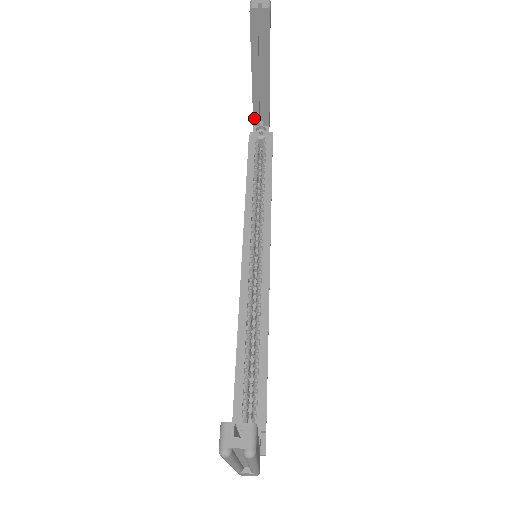
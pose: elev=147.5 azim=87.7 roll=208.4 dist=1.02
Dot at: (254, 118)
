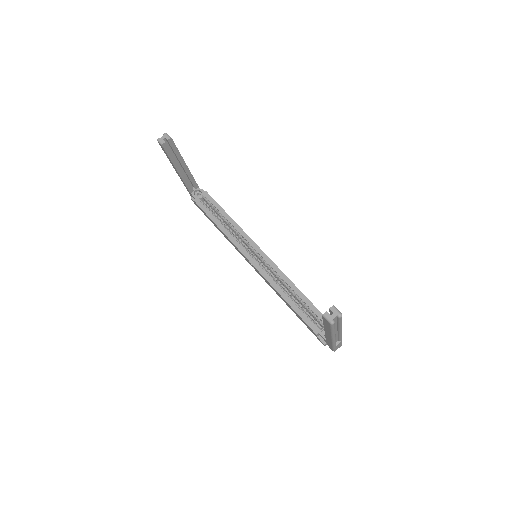
Dot at: (189, 190)
